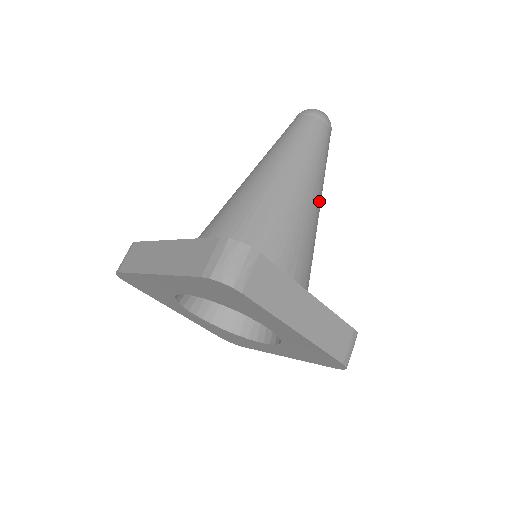
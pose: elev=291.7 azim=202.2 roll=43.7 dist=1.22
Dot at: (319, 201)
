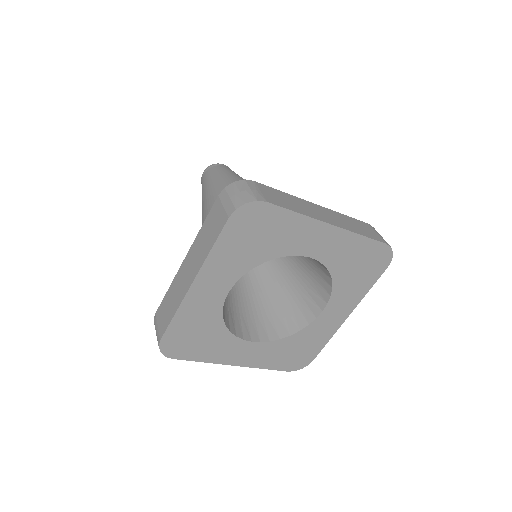
Dot at: occluded
